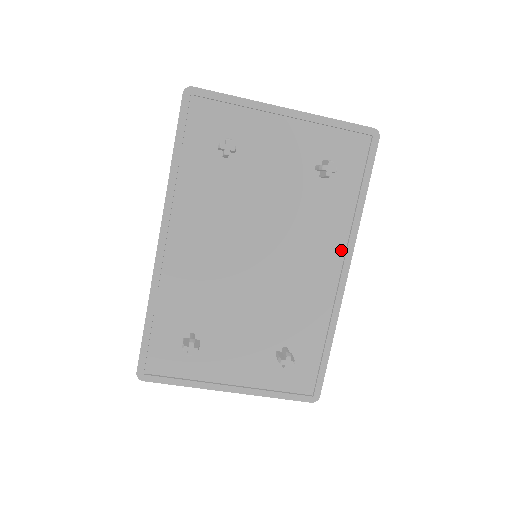
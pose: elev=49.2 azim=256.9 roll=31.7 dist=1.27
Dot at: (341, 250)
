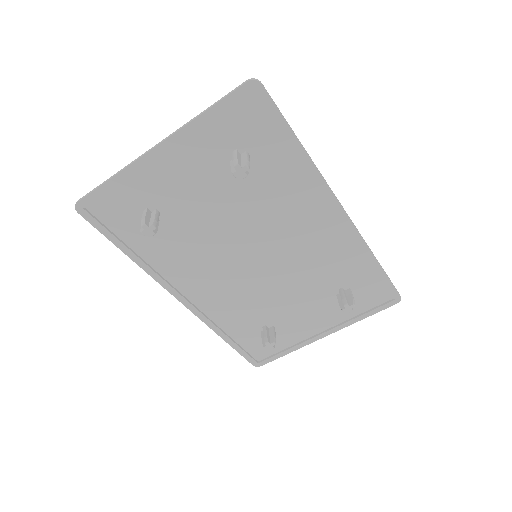
Dot at: (321, 199)
